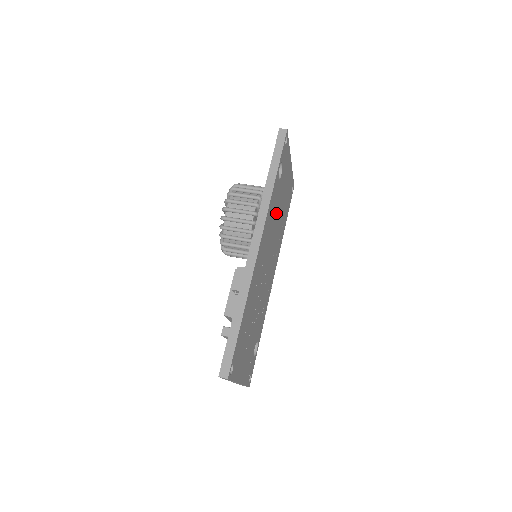
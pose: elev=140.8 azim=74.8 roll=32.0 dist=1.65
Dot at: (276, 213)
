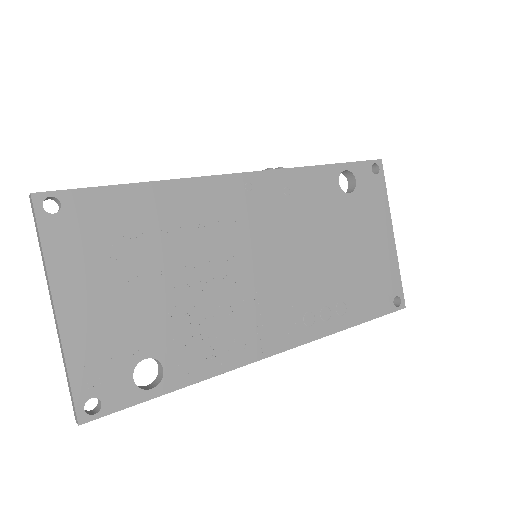
Dot at: (319, 229)
